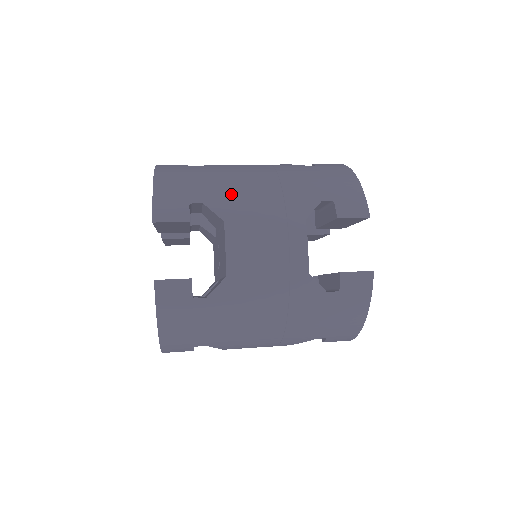
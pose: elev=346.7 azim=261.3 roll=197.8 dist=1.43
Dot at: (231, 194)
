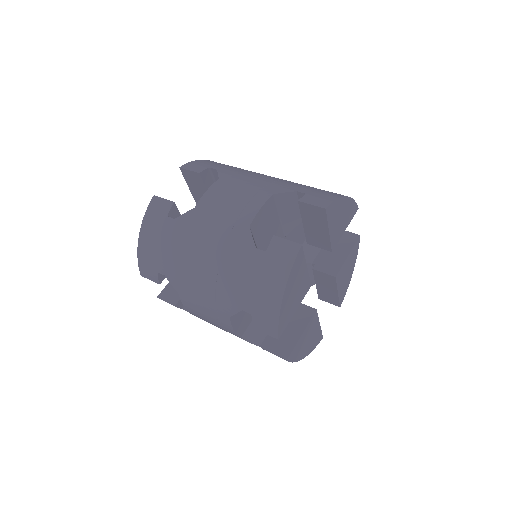
Dot at: (240, 172)
